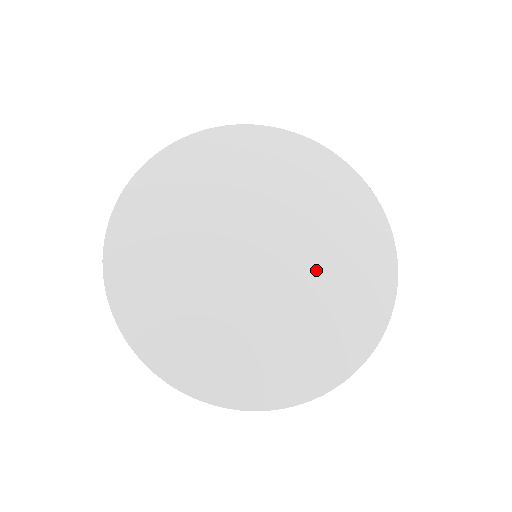
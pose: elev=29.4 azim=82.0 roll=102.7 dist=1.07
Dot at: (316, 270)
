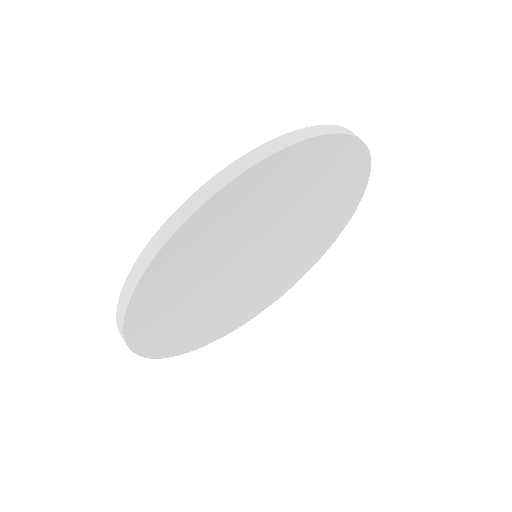
Dot at: (288, 260)
